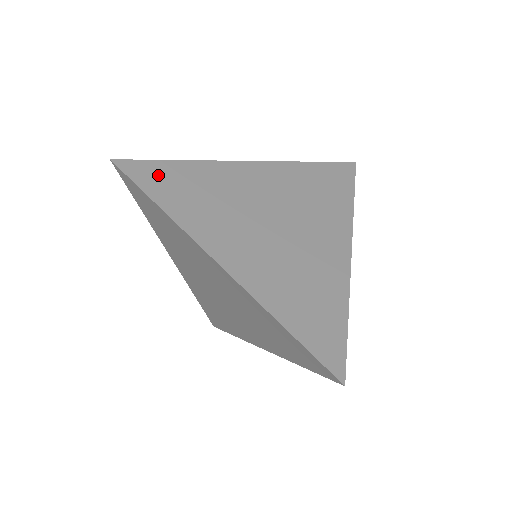
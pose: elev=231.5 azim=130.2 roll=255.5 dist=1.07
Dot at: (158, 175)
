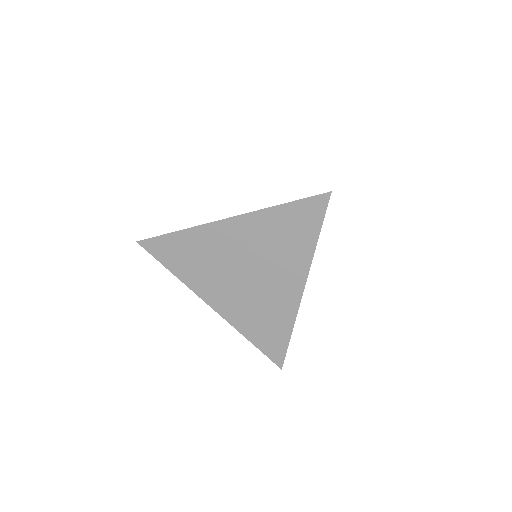
Dot at: (165, 248)
